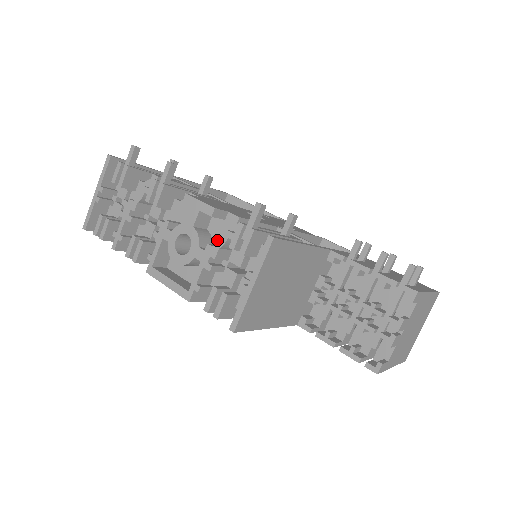
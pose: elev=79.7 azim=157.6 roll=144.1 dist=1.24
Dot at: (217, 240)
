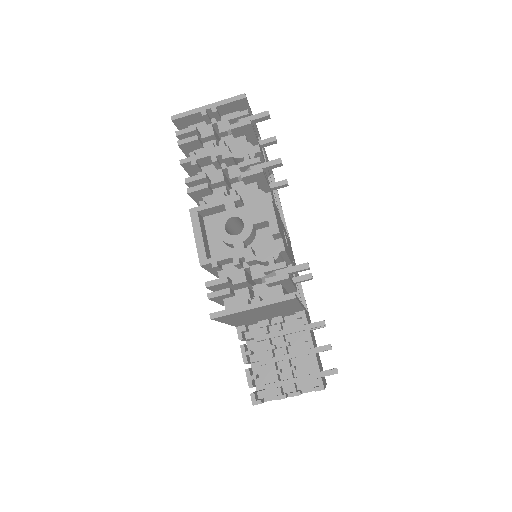
Dot at: (256, 245)
